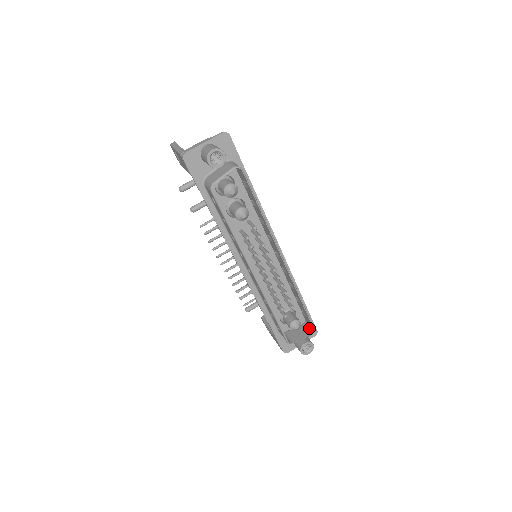
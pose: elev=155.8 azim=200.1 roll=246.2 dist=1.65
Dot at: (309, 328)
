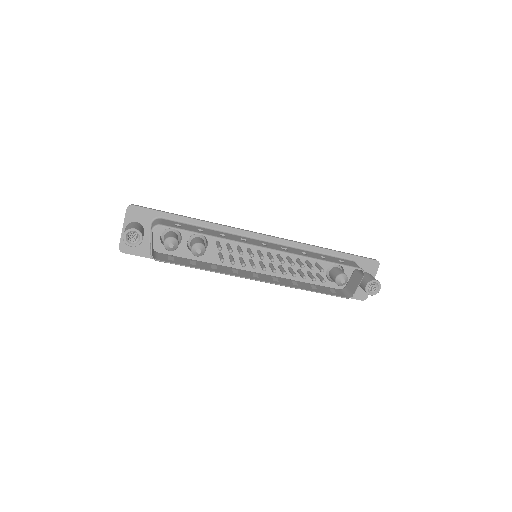
Dot at: (359, 270)
